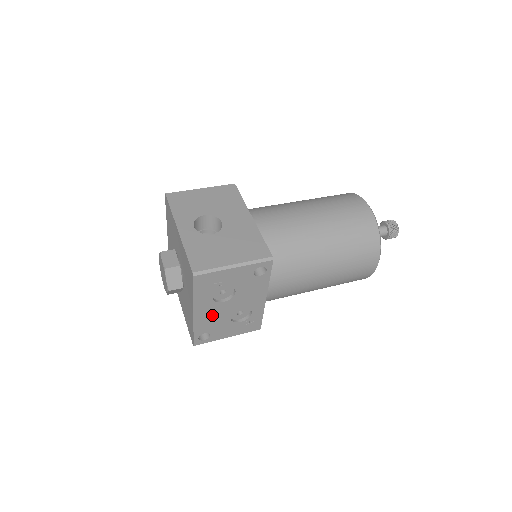
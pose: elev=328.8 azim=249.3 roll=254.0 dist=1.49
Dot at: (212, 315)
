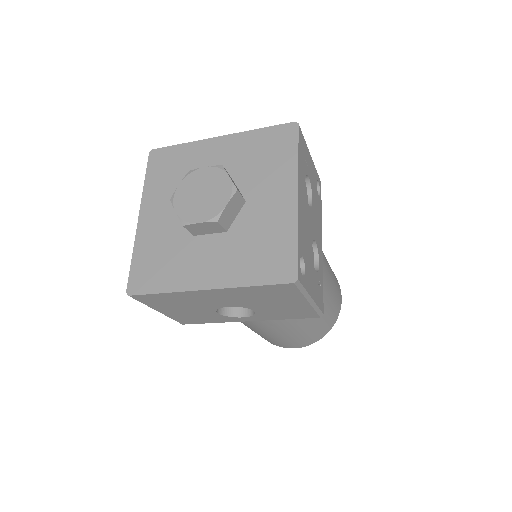
Dot at: (305, 221)
